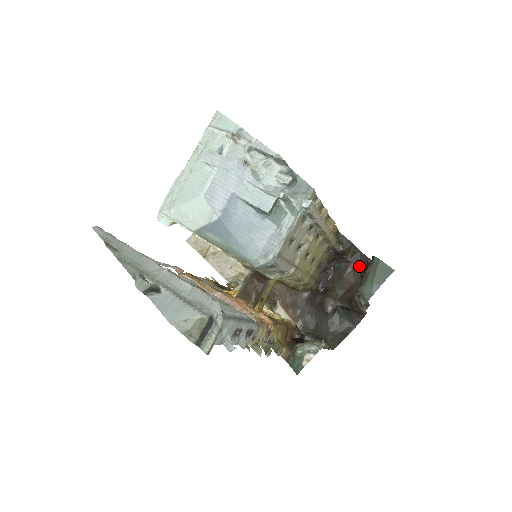
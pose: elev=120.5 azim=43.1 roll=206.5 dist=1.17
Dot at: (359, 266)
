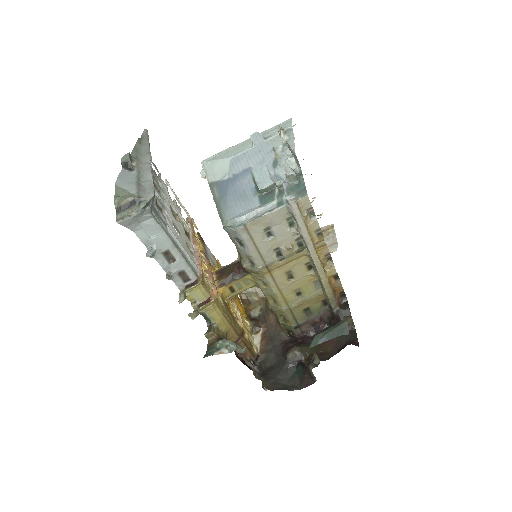
Dot at: (345, 341)
